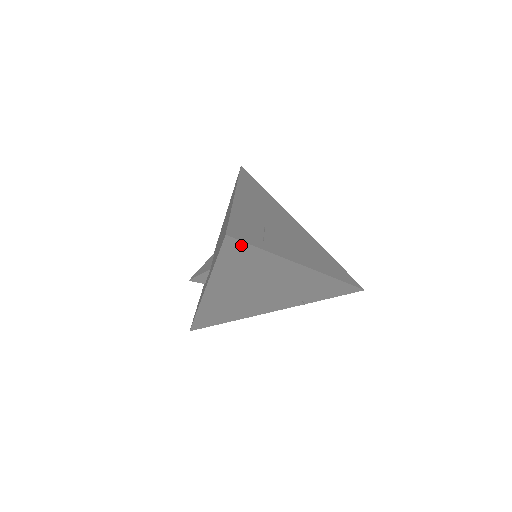
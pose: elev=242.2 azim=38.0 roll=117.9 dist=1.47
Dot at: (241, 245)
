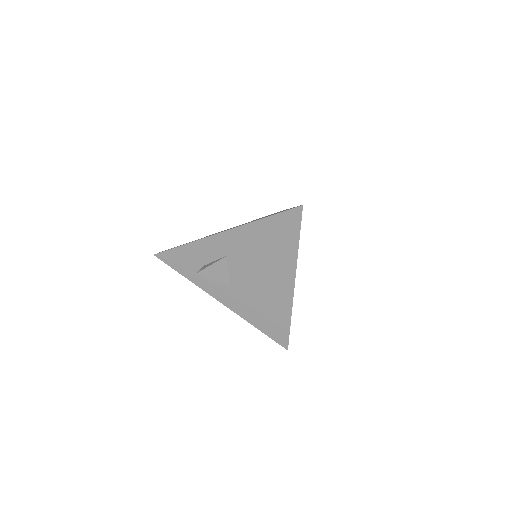
Dot at: occluded
